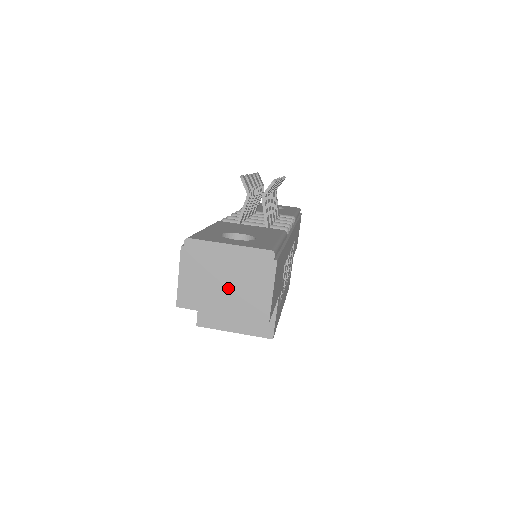
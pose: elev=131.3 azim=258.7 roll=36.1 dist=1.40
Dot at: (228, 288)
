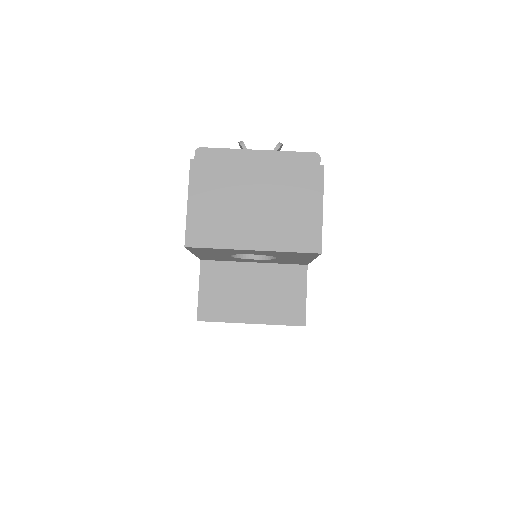
Dot at: (260, 210)
